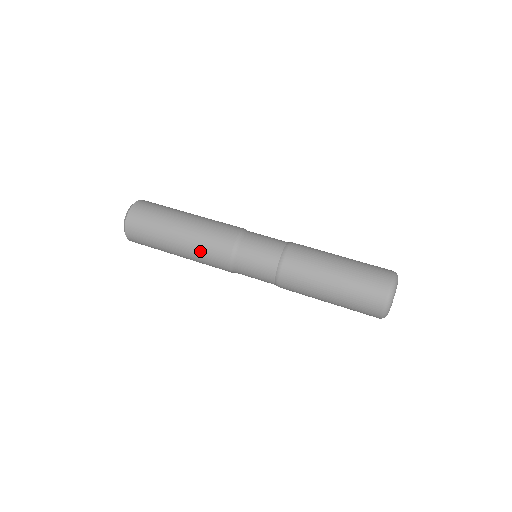
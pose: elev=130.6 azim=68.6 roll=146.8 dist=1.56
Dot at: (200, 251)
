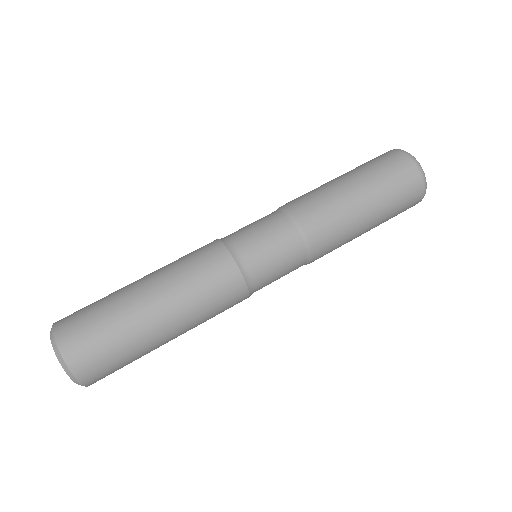
Dot at: occluded
